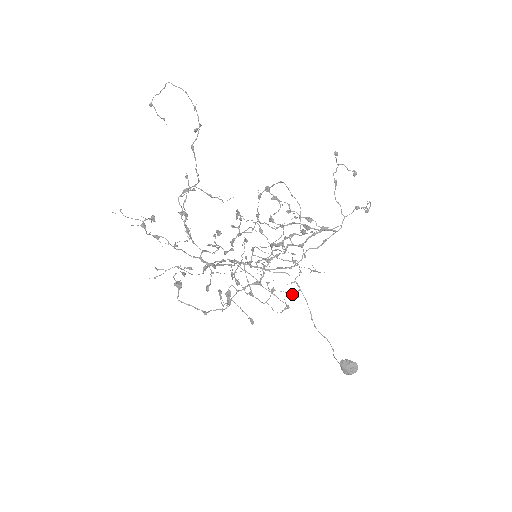
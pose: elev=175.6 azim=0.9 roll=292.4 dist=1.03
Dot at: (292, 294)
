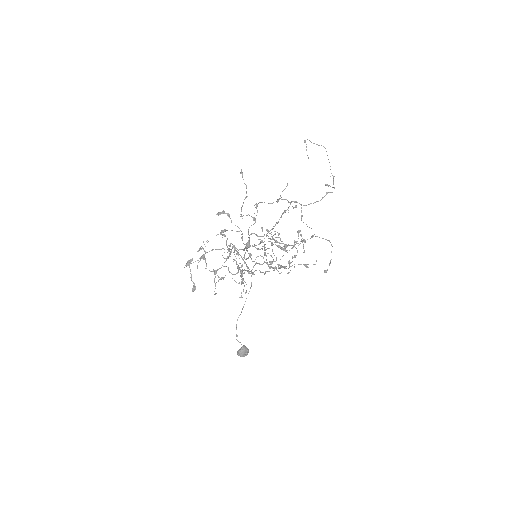
Dot at: occluded
